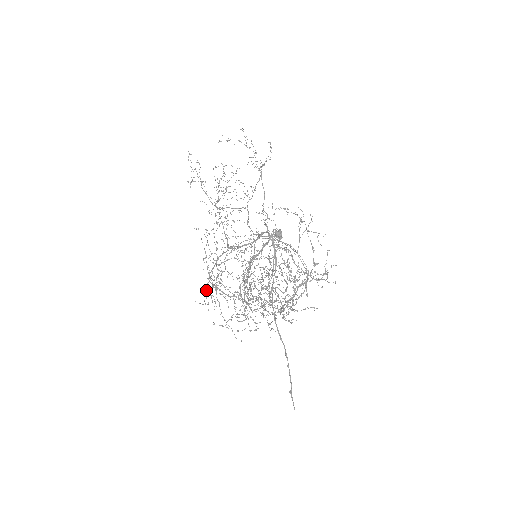
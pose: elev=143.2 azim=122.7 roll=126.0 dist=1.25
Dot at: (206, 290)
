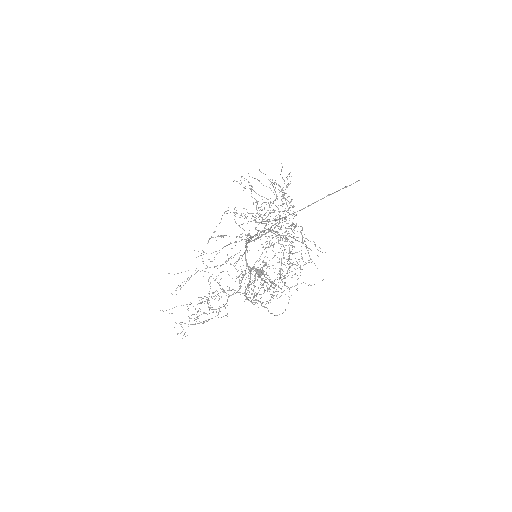
Dot at: occluded
